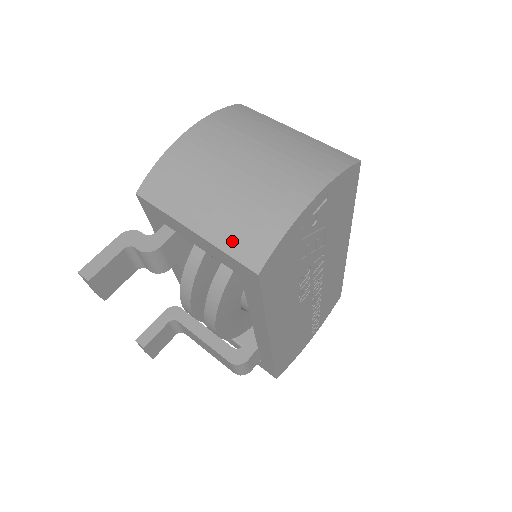
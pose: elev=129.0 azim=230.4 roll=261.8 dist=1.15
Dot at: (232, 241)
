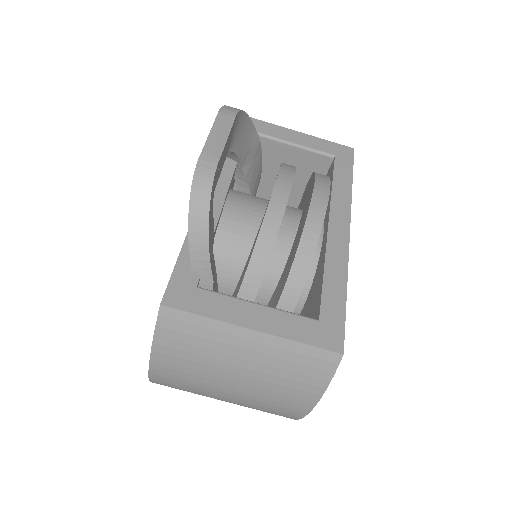
Dot at: occluded
